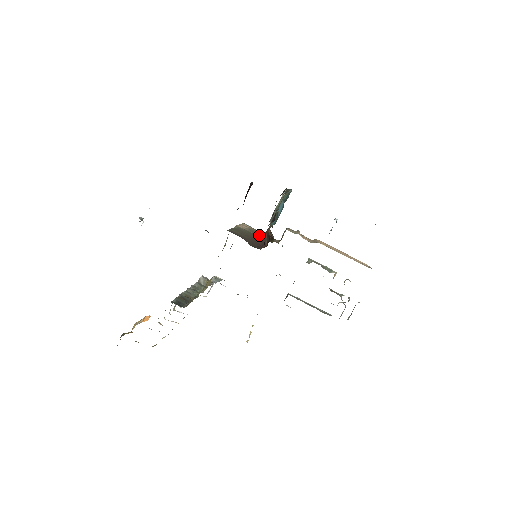
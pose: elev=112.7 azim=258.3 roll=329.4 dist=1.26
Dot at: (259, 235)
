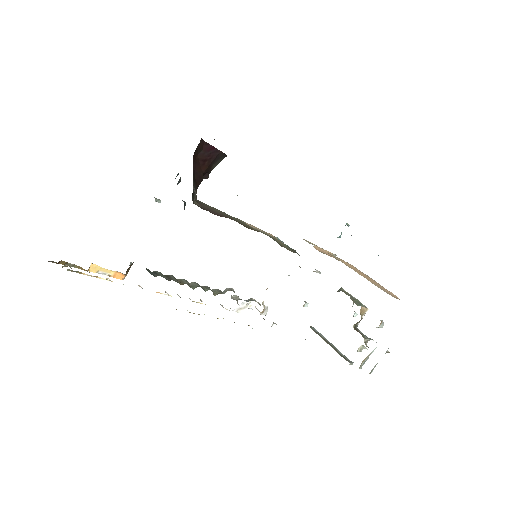
Dot at: (258, 231)
